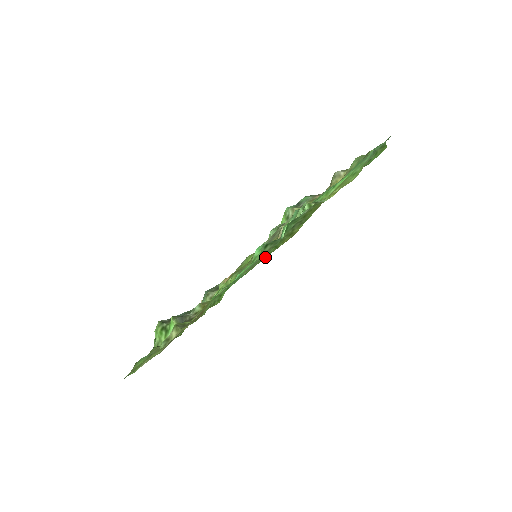
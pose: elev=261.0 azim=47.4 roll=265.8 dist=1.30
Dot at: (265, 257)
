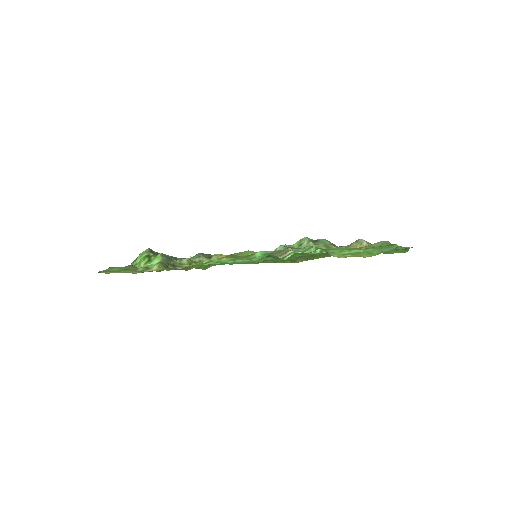
Dot at: occluded
